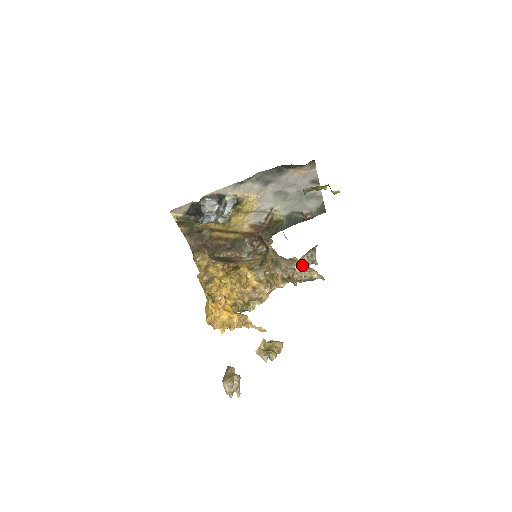
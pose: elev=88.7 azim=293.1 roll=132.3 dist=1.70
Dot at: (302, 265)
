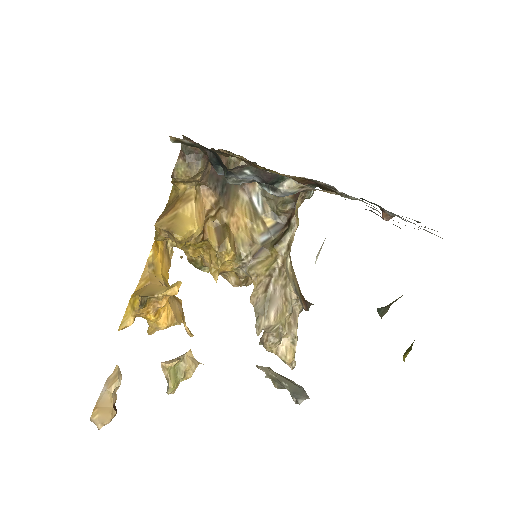
Dot at: (276, 377)
